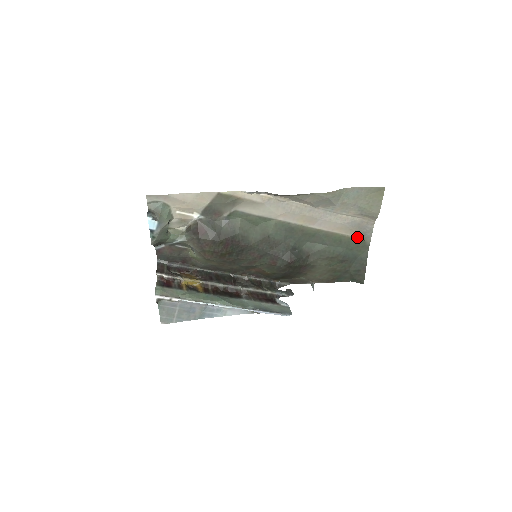
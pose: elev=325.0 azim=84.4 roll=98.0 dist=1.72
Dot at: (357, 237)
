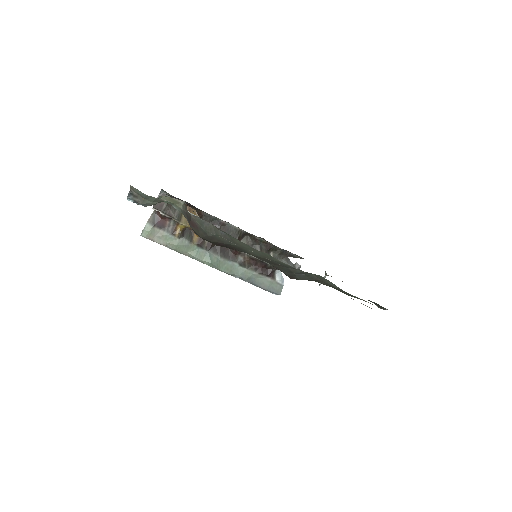
Dot at: occluded
